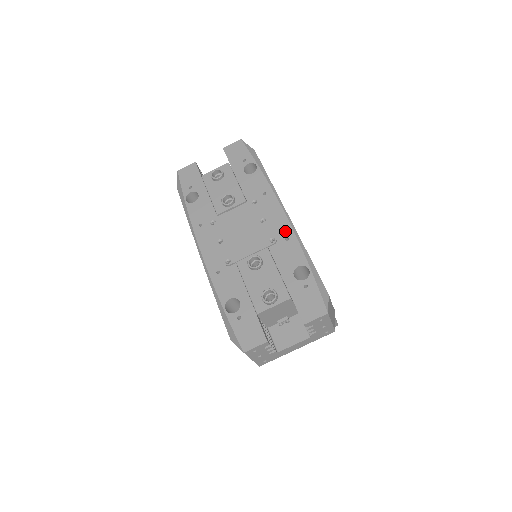
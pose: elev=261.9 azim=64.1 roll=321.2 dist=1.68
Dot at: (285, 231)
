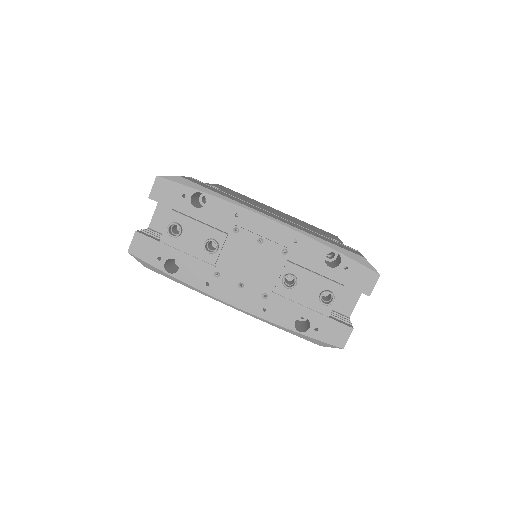
Dot at: (287, 236)
